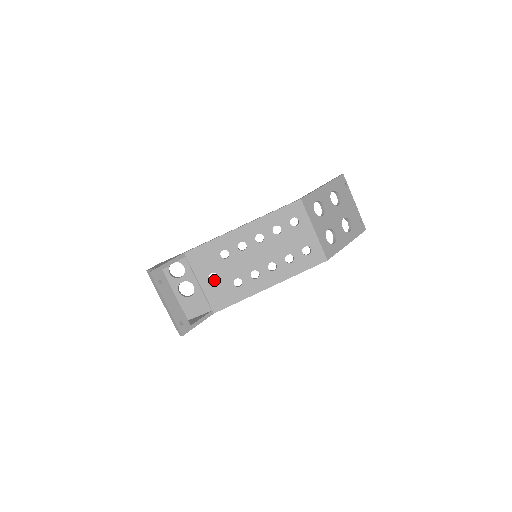
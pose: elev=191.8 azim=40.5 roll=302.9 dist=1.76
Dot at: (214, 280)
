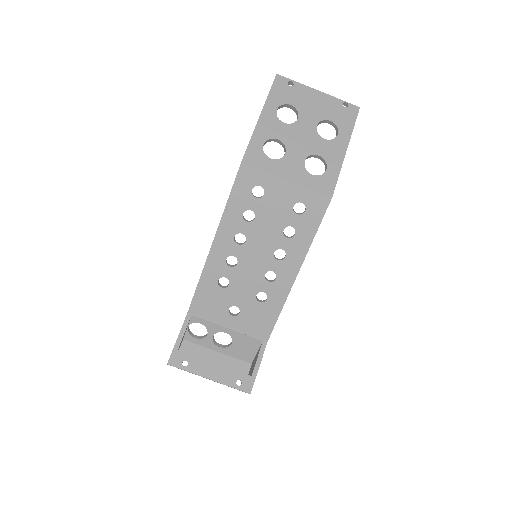
Dot at: (239, 312)
